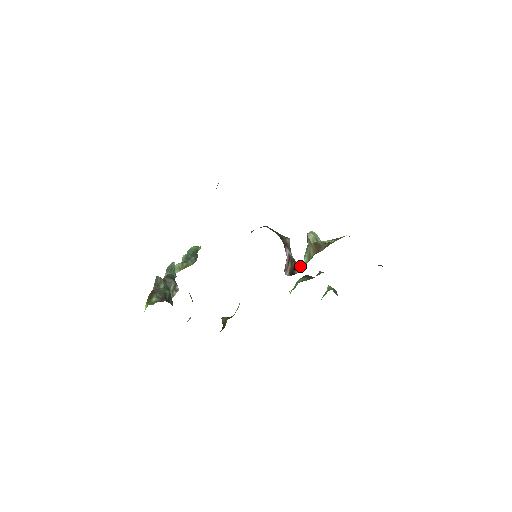
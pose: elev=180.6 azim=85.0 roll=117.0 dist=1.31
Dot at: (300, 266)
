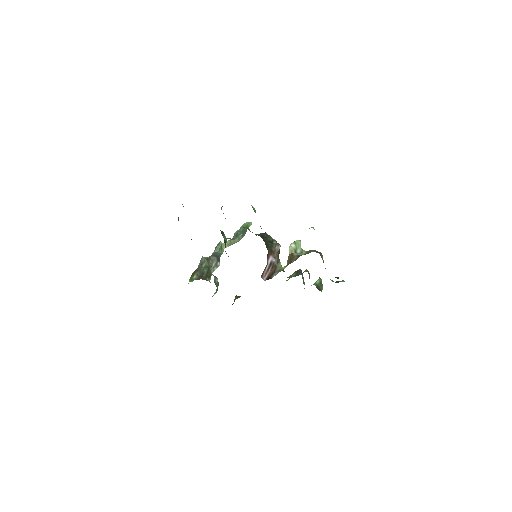
Dot at: (278, 272)
